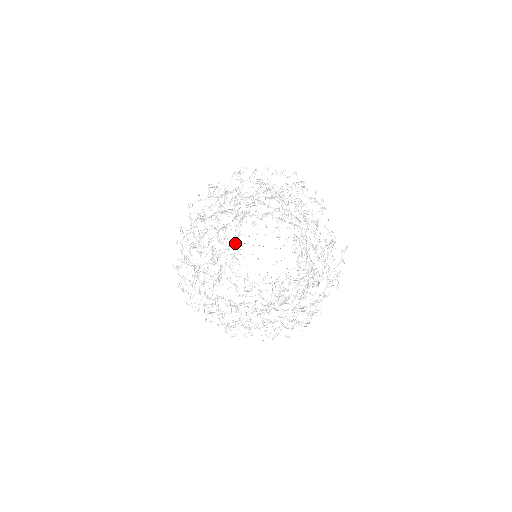
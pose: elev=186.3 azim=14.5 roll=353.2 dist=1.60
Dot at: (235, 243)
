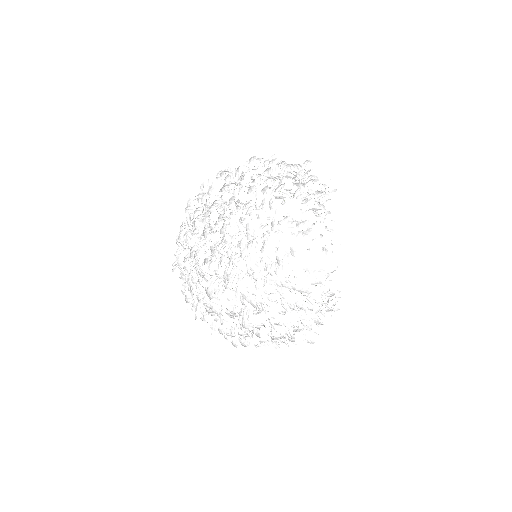
Dot at: occluded
